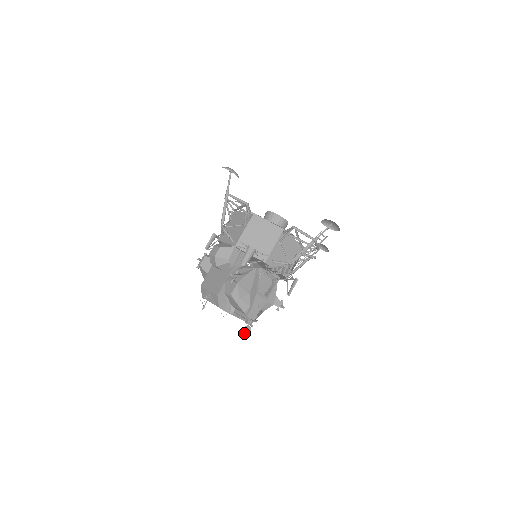
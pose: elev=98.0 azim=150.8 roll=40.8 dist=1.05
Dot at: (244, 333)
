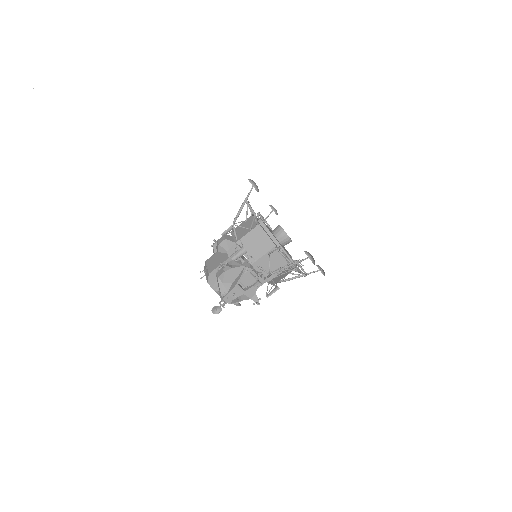
Dot at: (215, 310)
